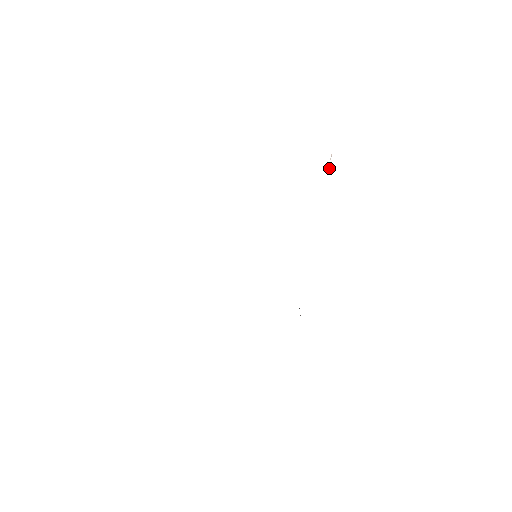
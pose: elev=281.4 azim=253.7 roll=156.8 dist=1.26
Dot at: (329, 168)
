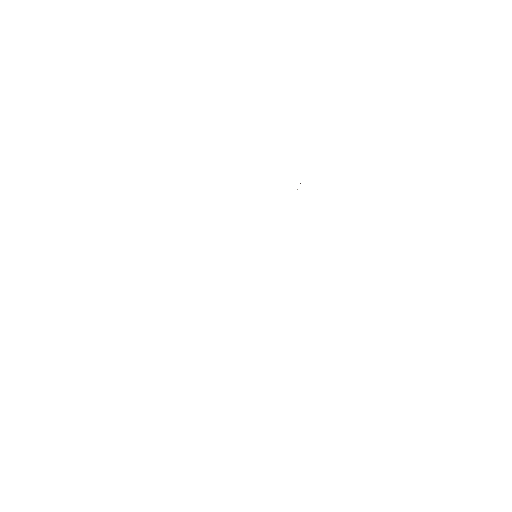
Dot at: occluded
